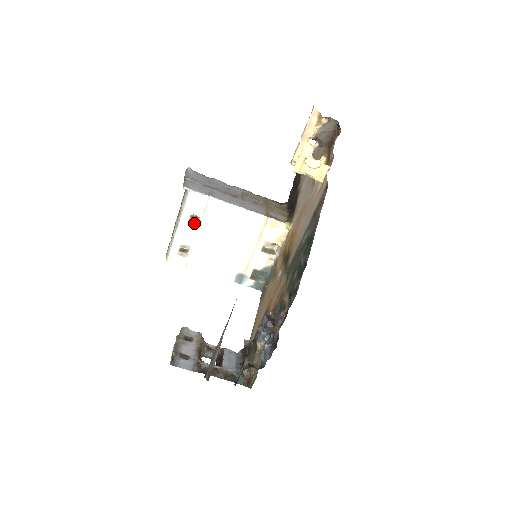
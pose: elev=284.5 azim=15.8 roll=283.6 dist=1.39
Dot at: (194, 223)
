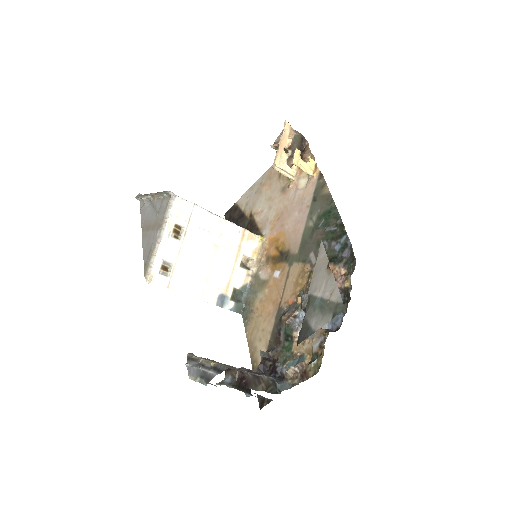
Dot at: (177, 235)
